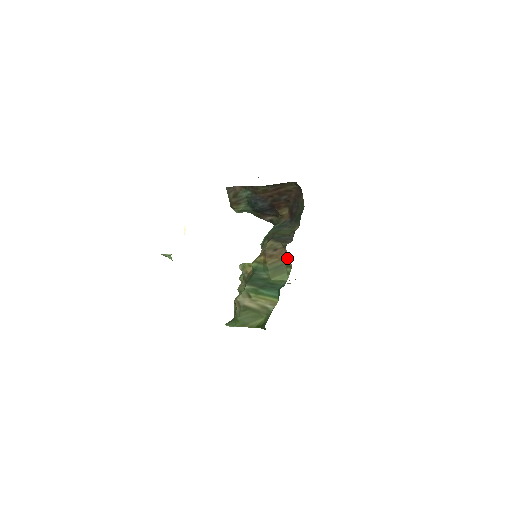
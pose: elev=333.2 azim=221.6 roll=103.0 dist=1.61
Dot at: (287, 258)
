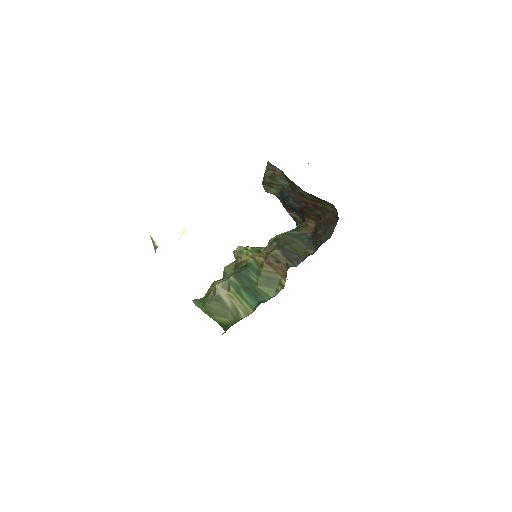
Dot at: (284, 276)
